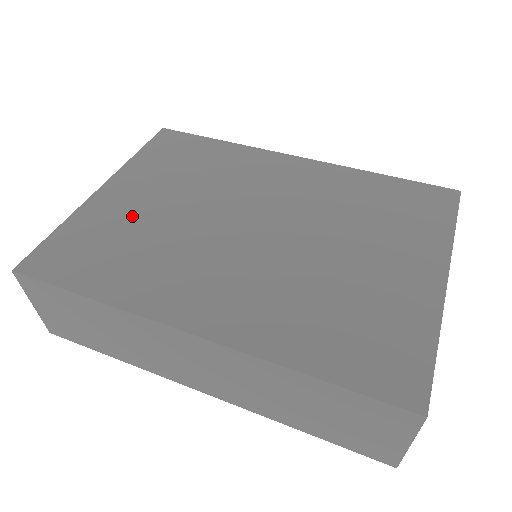
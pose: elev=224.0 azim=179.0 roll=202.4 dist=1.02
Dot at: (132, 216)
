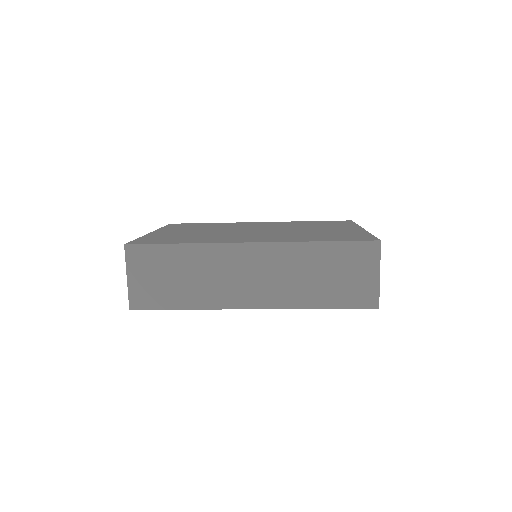
Dot at: (181, 234)
